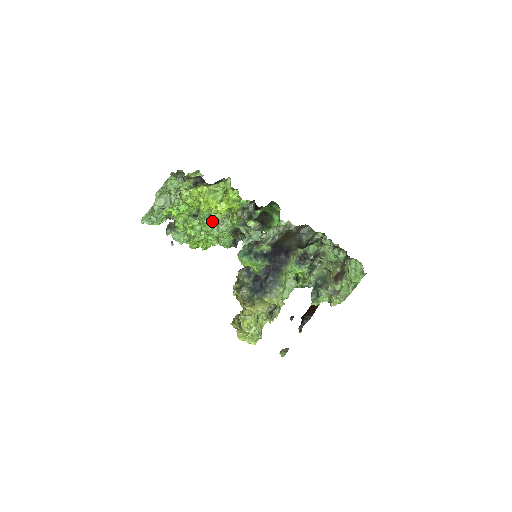
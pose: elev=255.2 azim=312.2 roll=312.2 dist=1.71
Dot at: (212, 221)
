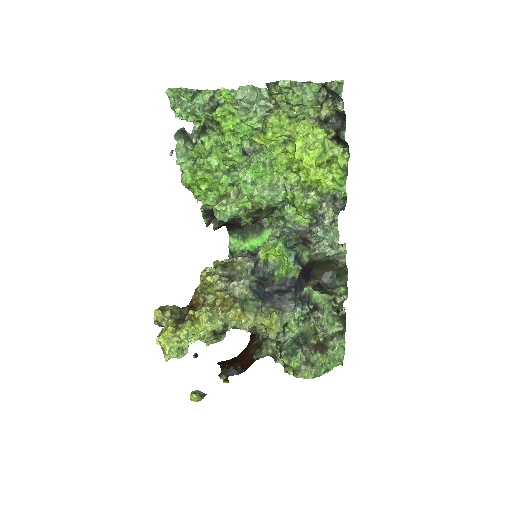
Dot at: (268, 176)
